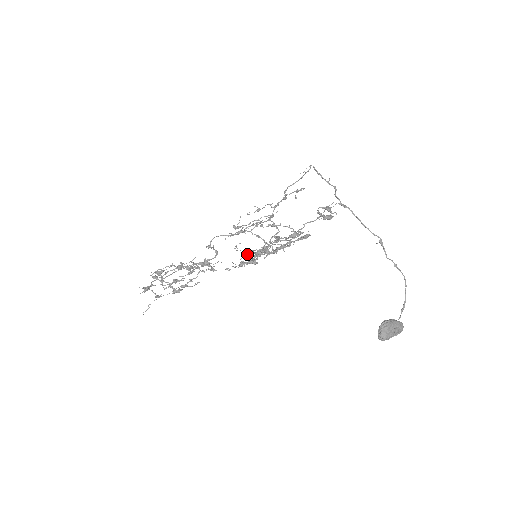
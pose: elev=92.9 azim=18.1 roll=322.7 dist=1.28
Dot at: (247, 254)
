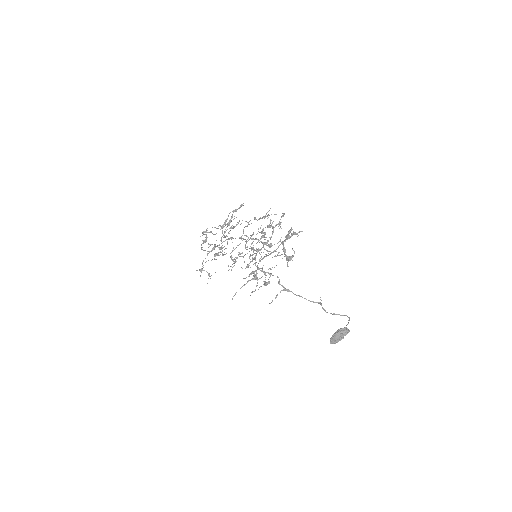
Dot at: (245, 278)
